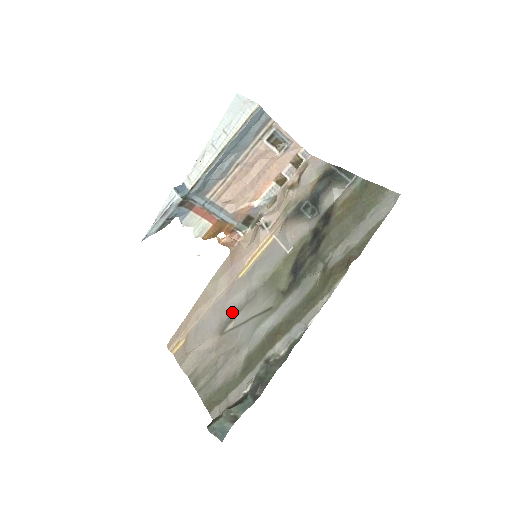
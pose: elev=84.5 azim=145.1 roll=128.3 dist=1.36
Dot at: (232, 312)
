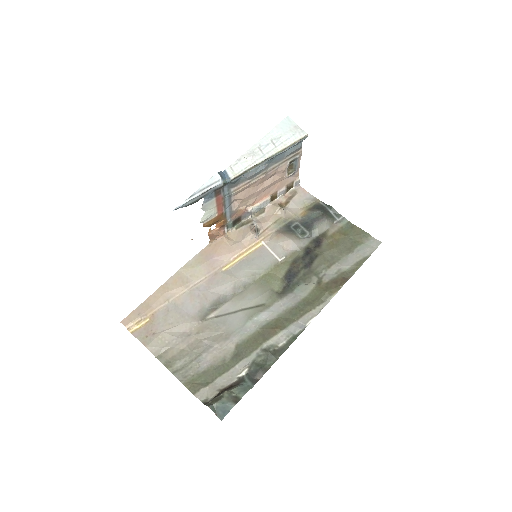
Dot at: (216, 301)
